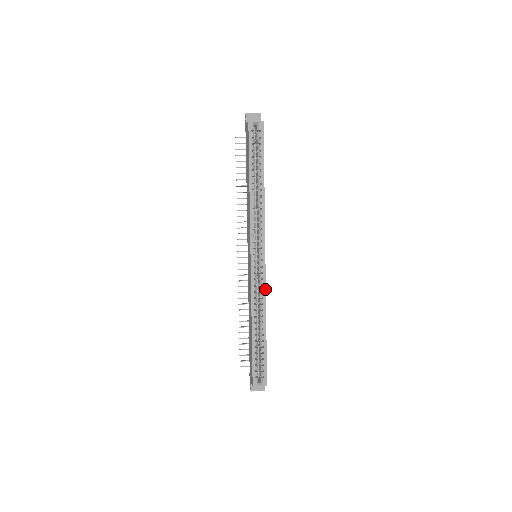
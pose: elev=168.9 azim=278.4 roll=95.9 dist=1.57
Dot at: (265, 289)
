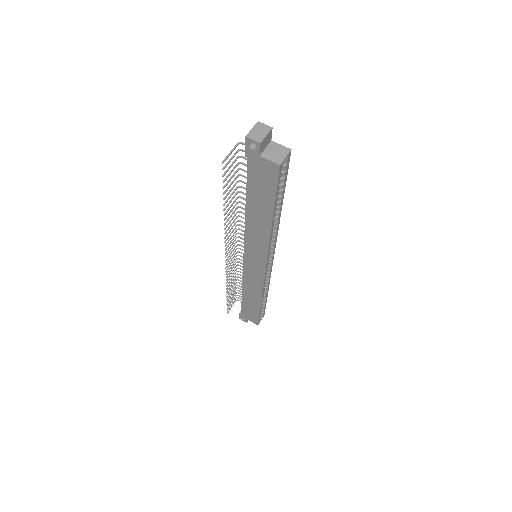
Dot at: occluded
